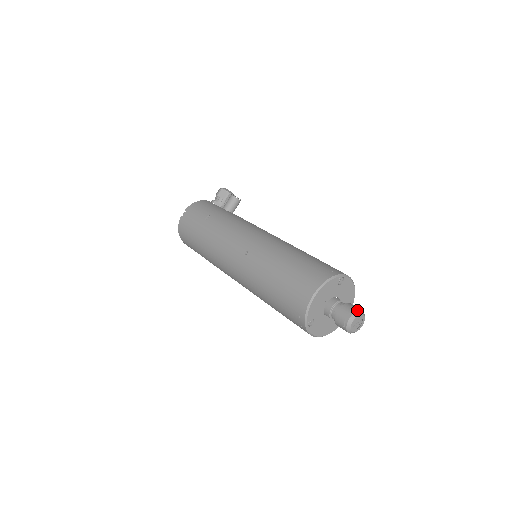
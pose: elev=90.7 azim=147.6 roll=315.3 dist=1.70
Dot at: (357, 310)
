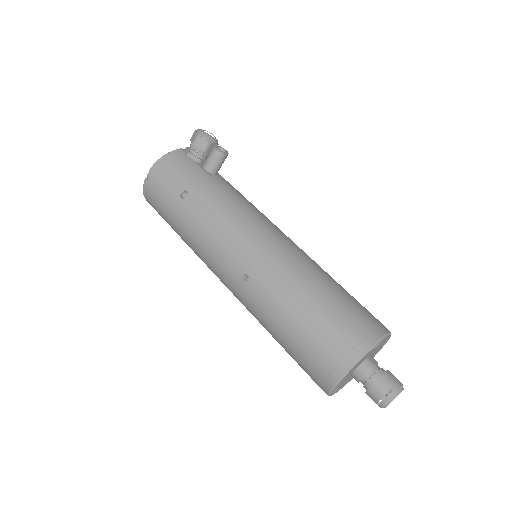
Dot at: (396, 390)
